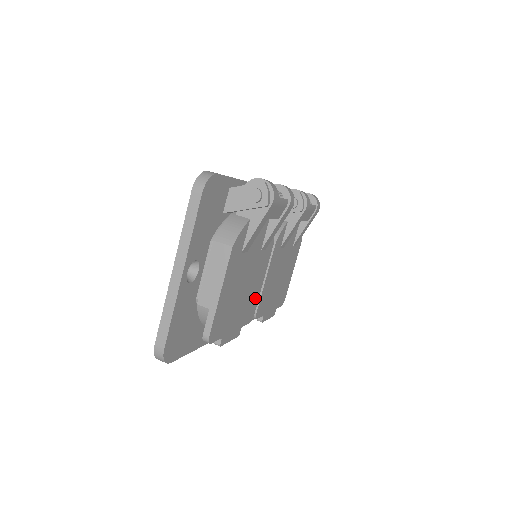
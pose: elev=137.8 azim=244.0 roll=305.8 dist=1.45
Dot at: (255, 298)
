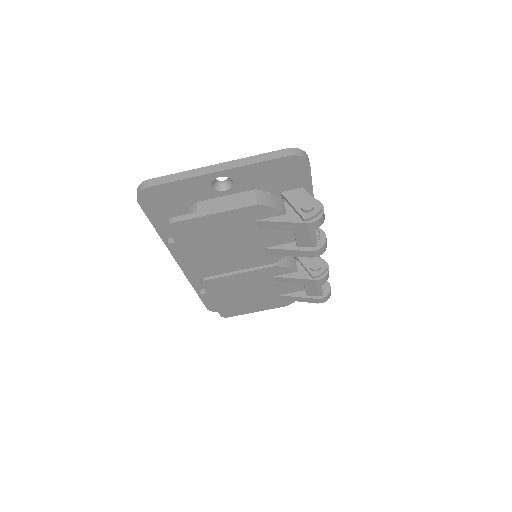
Dot at: (220, 269)
